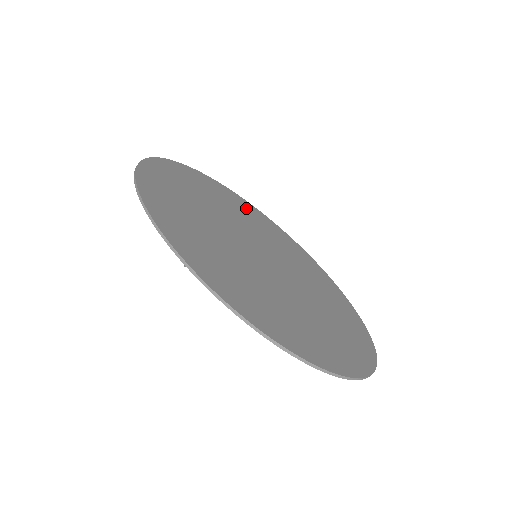
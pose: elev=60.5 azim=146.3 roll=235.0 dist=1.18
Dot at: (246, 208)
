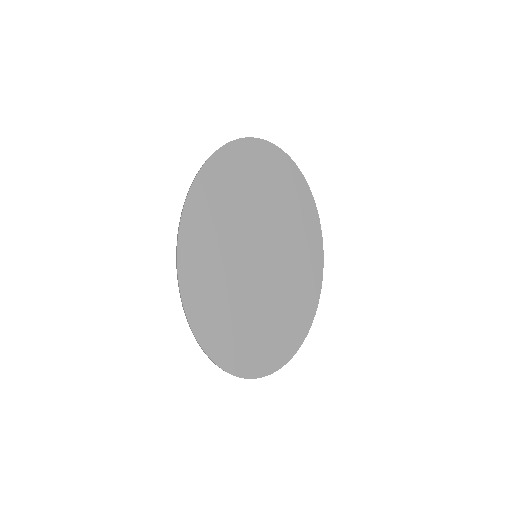
Dot at: (304, 210)
